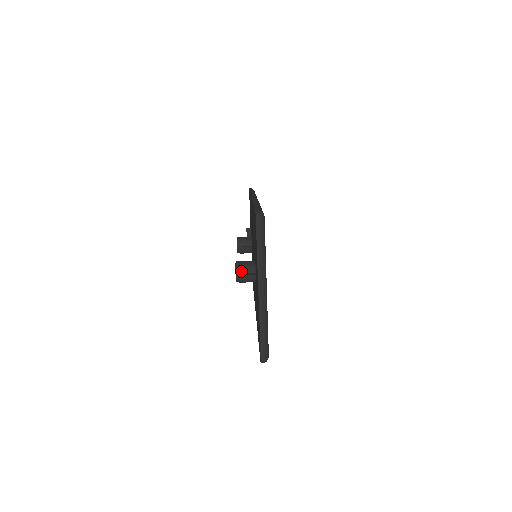
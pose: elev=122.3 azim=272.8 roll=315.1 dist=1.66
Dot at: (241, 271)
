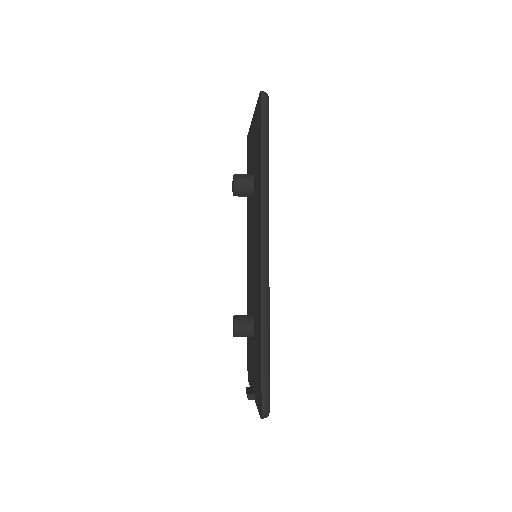
Dot at: occluded
